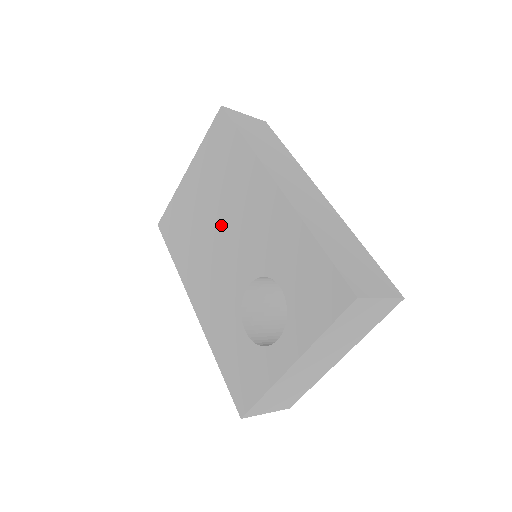
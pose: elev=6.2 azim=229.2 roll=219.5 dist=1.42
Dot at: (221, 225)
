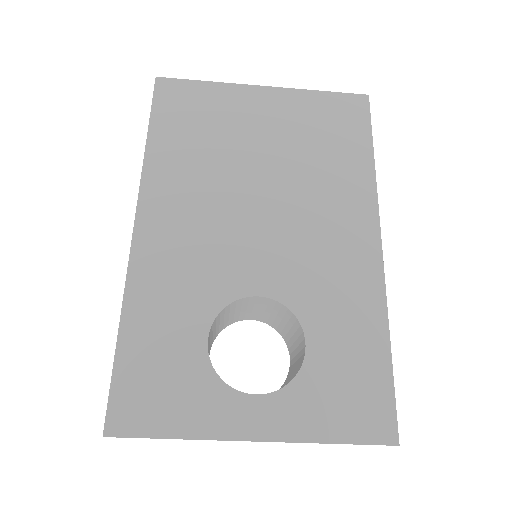
Dot at: (270, 195)
